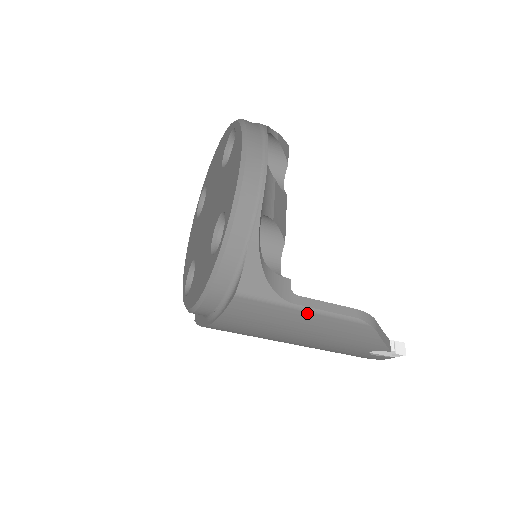
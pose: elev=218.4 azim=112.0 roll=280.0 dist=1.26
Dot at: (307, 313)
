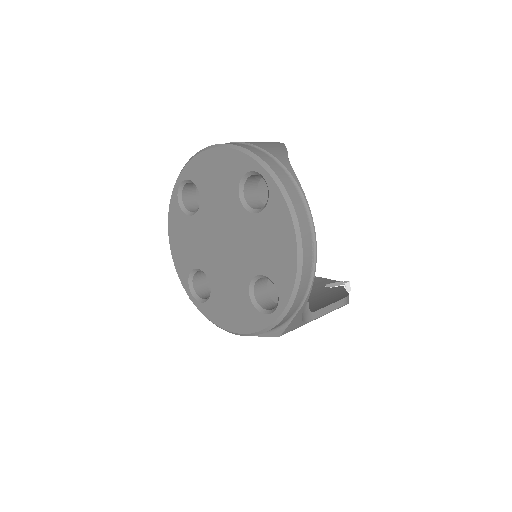
Dot at: occluded
